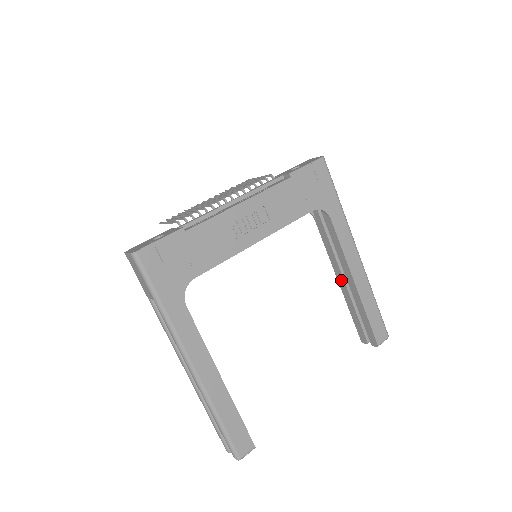
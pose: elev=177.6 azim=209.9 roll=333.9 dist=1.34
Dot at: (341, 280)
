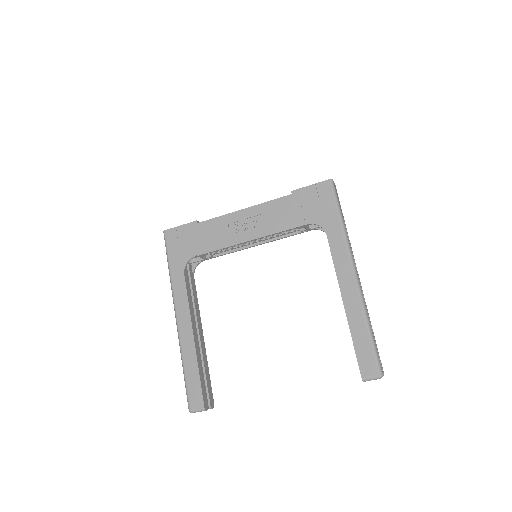
Dot at: occluded
